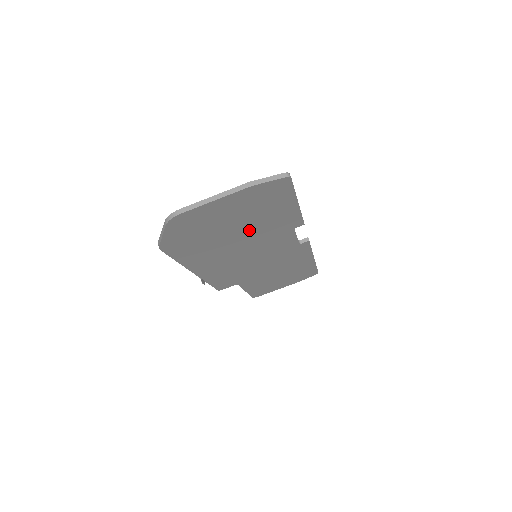
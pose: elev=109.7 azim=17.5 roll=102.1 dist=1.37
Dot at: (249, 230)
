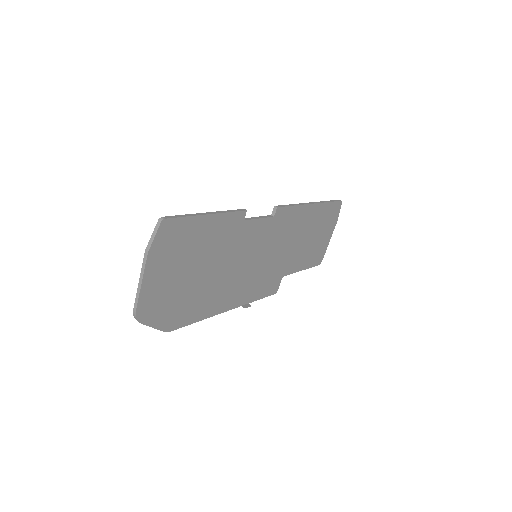
Dot at: (209, 260)
